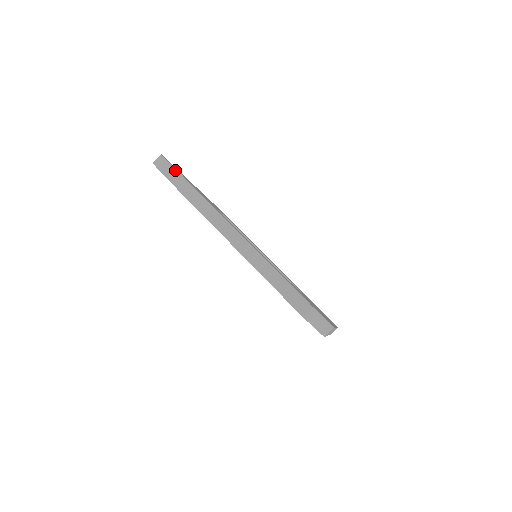
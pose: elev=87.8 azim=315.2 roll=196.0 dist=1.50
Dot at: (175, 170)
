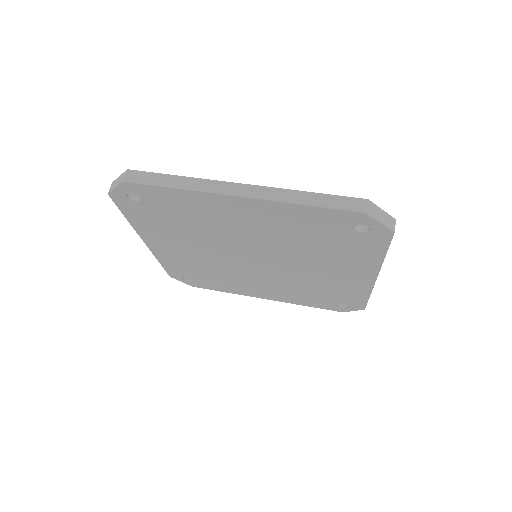
Dot at: (142, 172)
